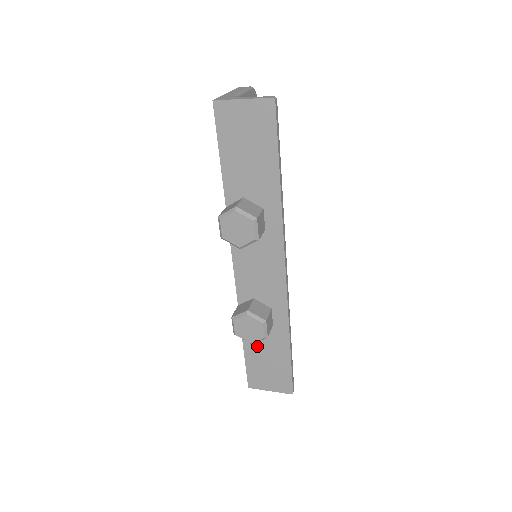
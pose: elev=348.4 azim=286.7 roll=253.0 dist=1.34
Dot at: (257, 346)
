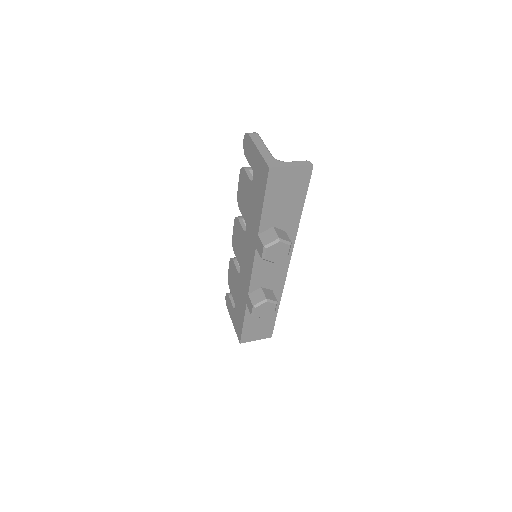
Dot at: occluded
